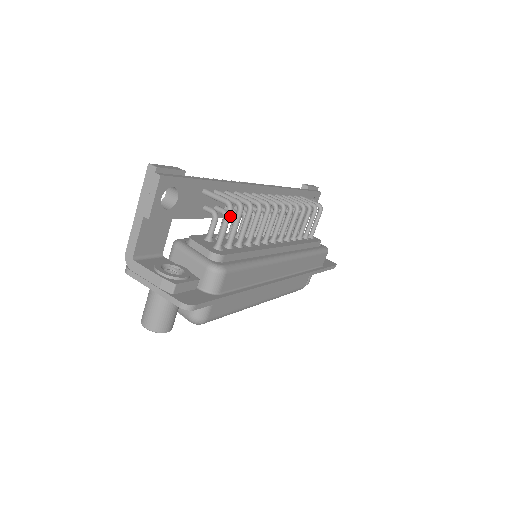
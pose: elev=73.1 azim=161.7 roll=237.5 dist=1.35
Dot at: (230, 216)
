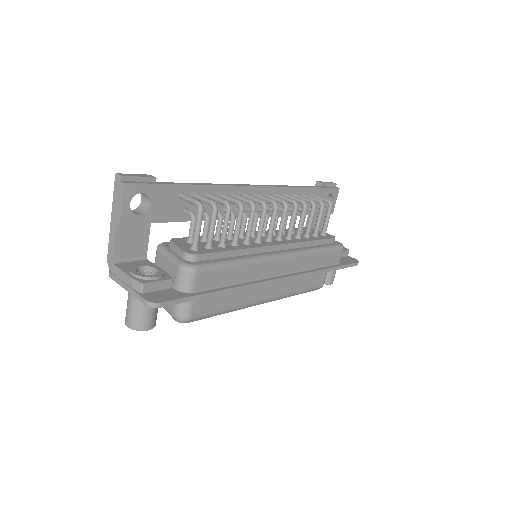
Dot at: (201, 217)
